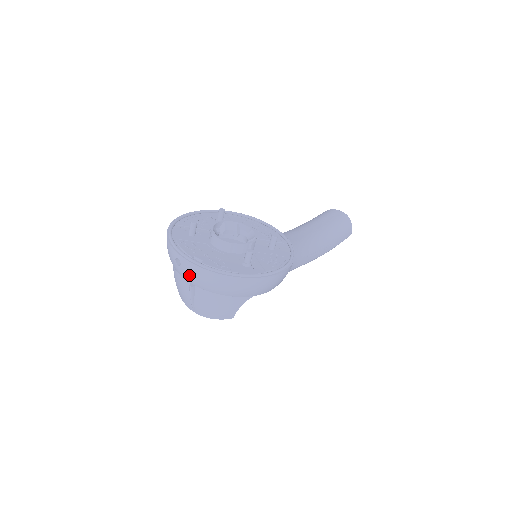
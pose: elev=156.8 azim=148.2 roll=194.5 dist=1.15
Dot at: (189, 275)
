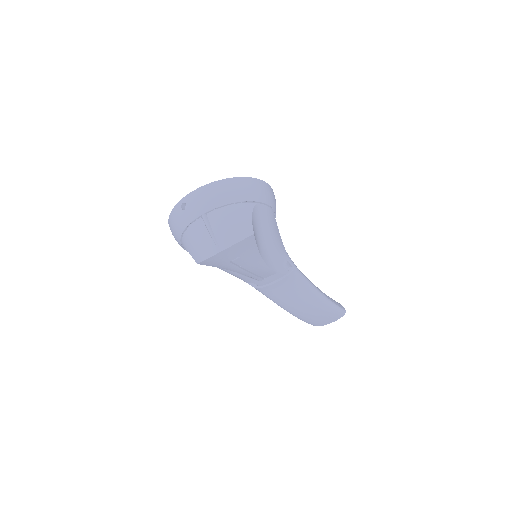
Dot at: (196, 204)
